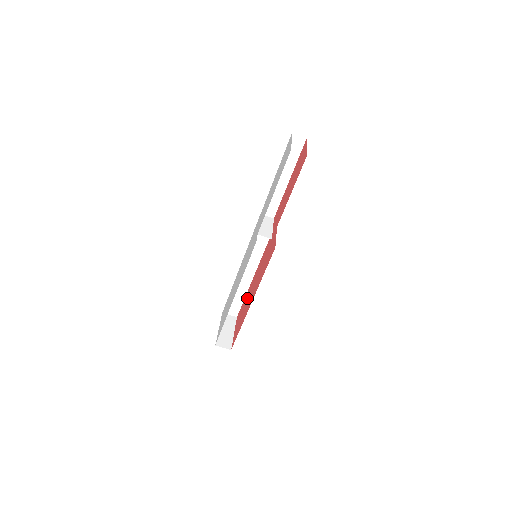
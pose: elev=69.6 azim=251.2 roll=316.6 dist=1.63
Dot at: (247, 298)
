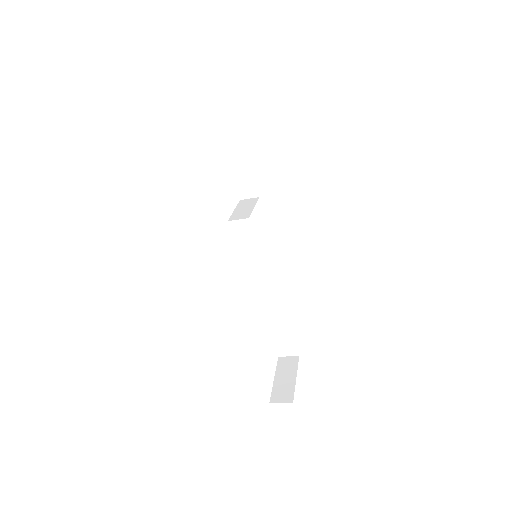
Dot at: occluded
